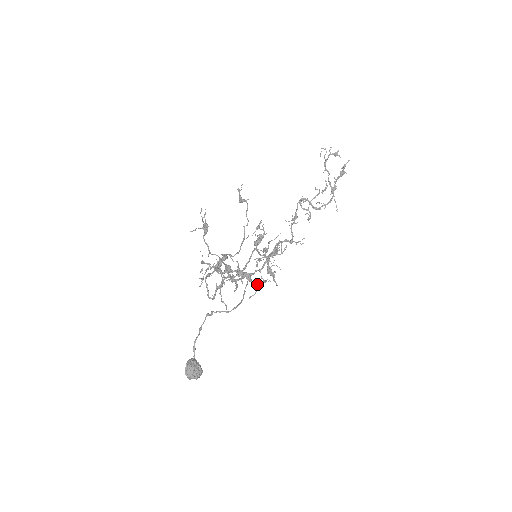
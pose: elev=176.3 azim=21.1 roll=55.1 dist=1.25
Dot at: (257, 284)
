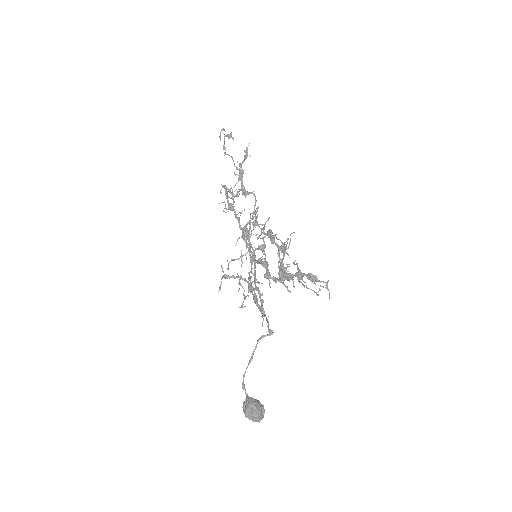
Dot at: (327, 282)
